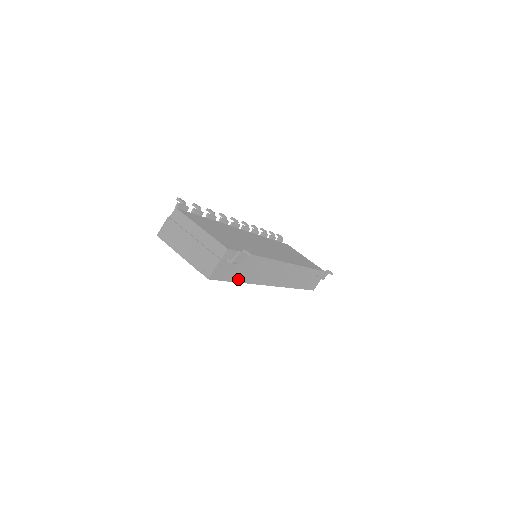
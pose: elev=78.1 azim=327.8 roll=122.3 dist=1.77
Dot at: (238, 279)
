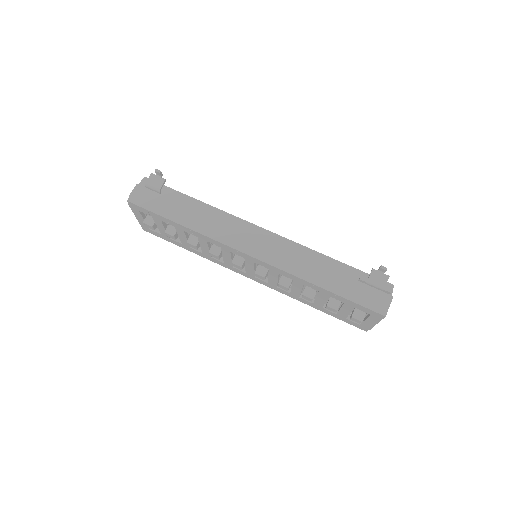
Dot at: (172, 217)
